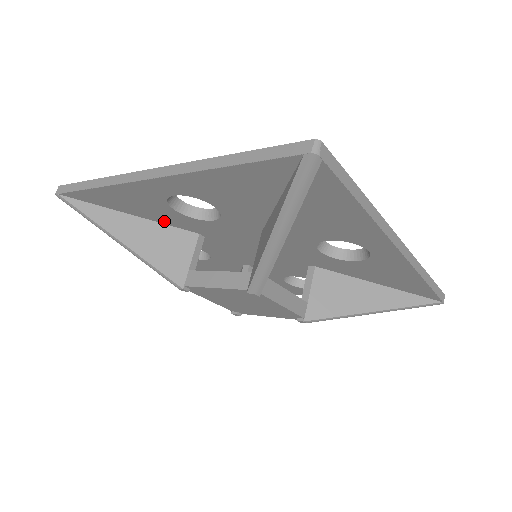
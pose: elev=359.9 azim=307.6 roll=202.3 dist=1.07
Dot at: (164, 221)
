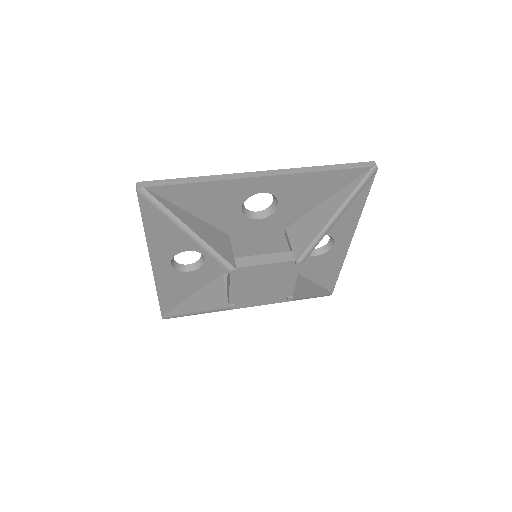
Dot at: (214, 221)
